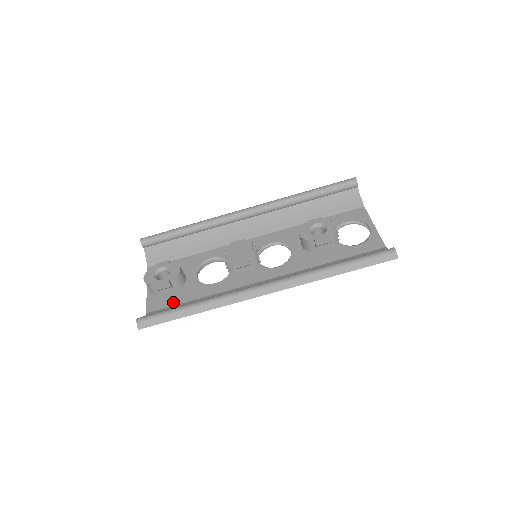
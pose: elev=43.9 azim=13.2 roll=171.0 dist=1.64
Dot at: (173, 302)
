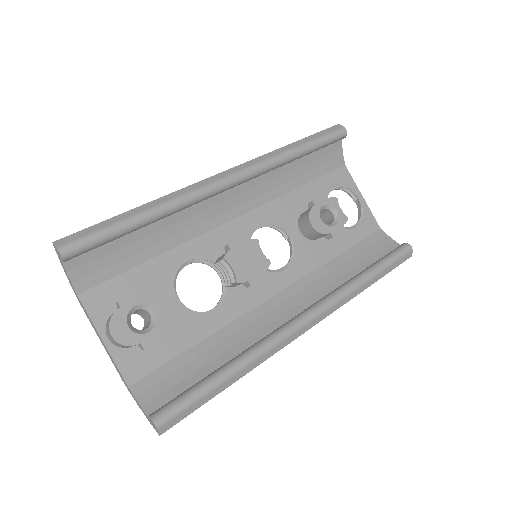
Dot at: (165, 356)
